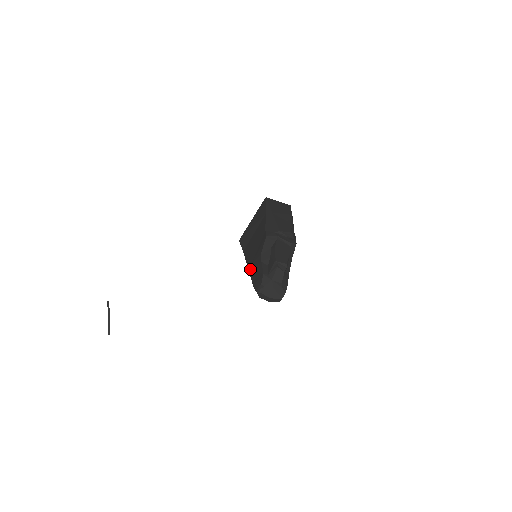
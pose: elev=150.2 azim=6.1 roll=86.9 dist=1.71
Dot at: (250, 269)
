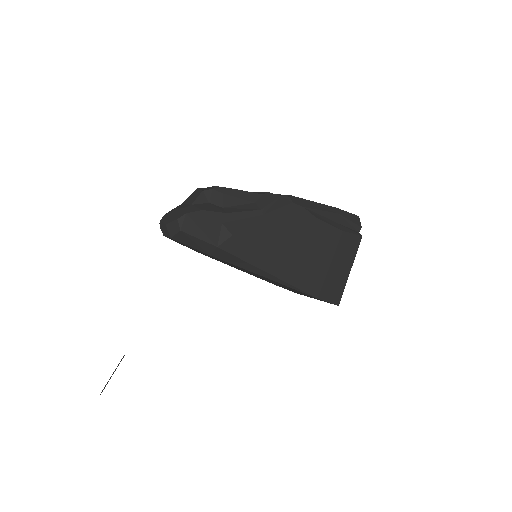
Dot at: occluded
